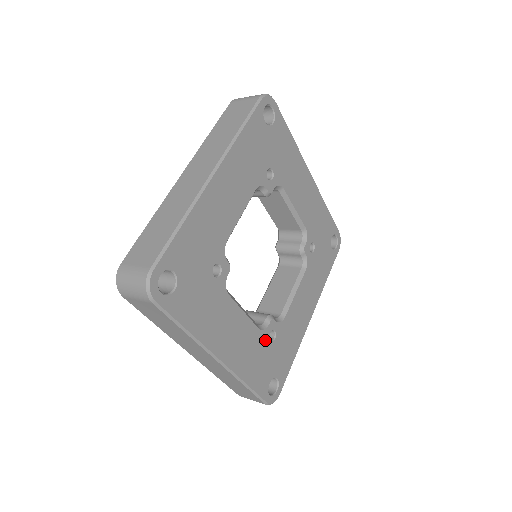
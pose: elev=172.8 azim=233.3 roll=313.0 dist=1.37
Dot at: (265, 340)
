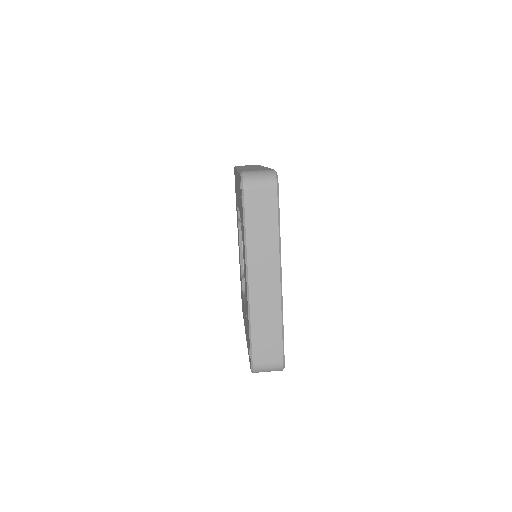
Dot at: occluded
